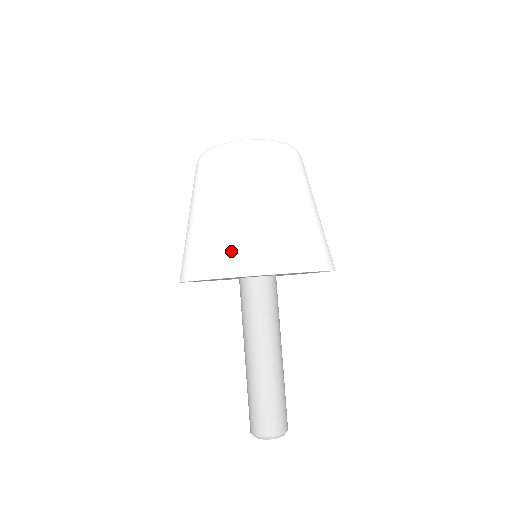
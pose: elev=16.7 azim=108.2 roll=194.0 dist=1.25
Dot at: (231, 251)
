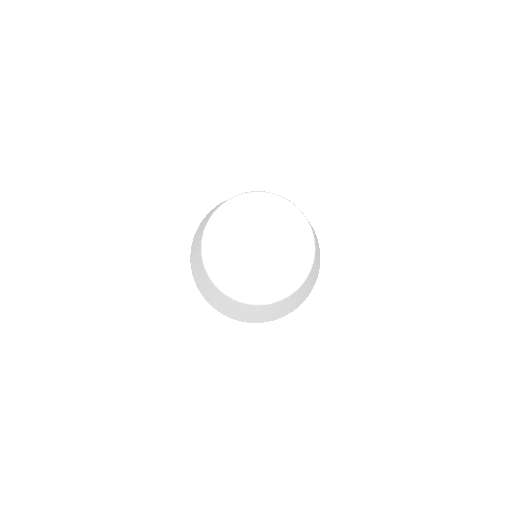
Dot at: (258, 320)
